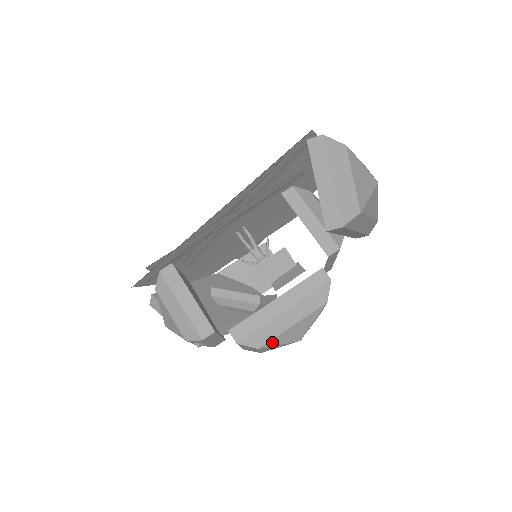
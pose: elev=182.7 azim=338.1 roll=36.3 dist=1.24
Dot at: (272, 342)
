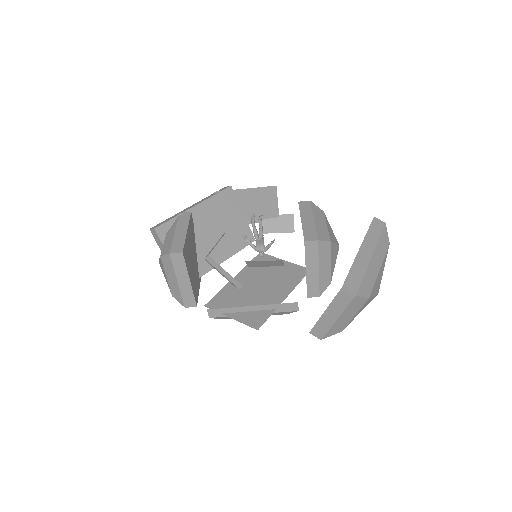
Dot at: occluded
